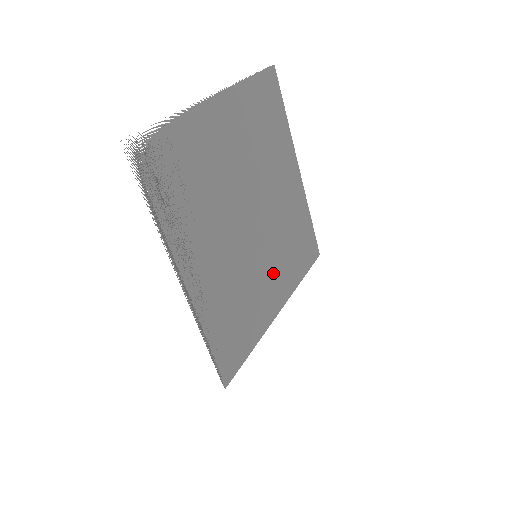
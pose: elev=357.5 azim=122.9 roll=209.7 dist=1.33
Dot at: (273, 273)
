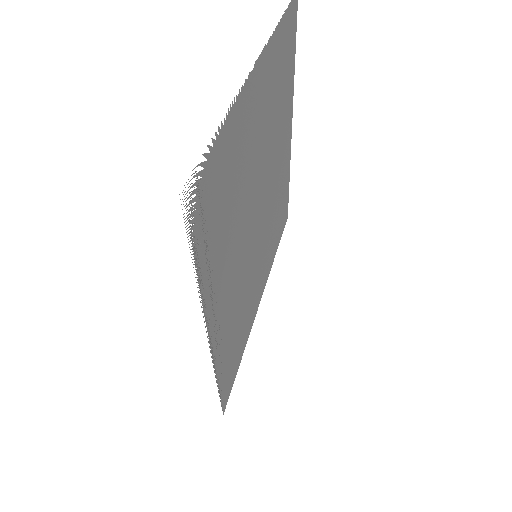
Dot at: (262, 264)
